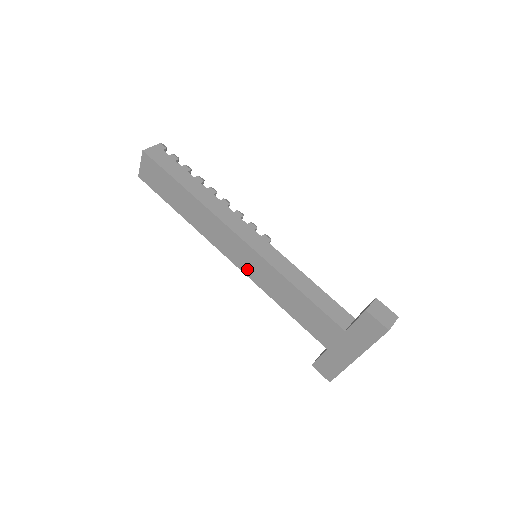
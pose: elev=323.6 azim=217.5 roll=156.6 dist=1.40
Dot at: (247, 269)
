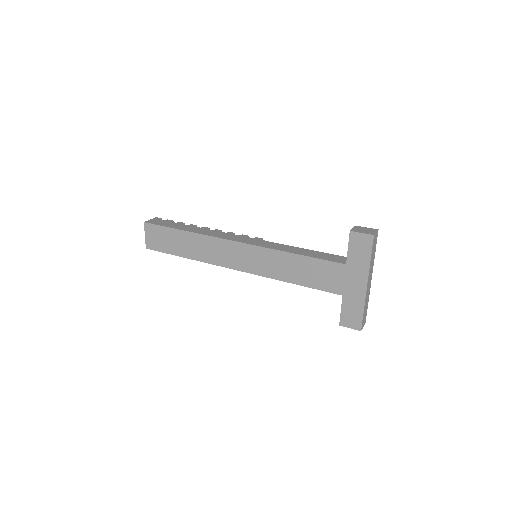
Dot at: (253, 268)
